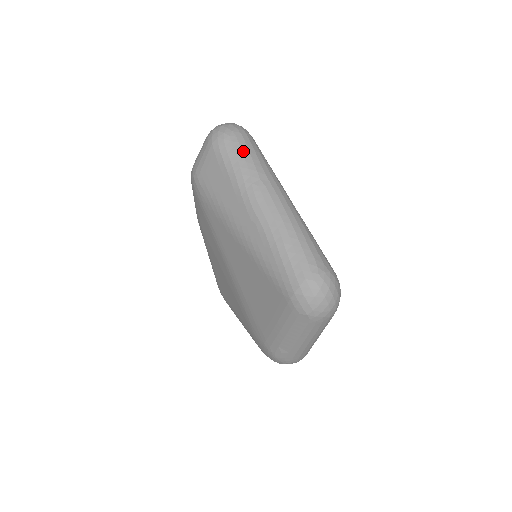
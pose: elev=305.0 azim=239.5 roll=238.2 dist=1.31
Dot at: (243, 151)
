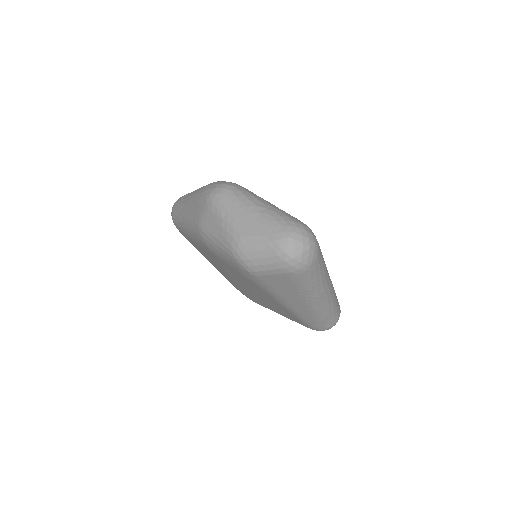
Dot at: (317, 273)
